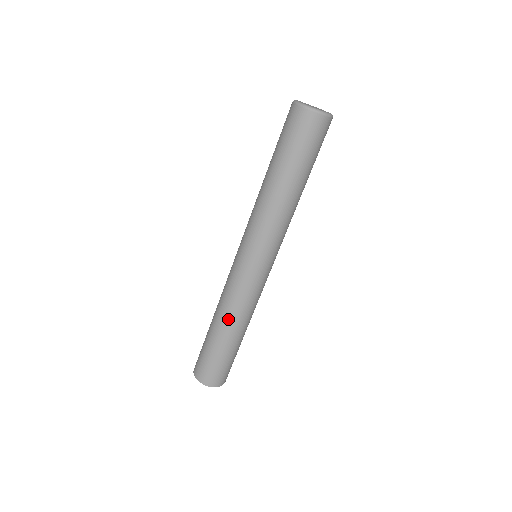
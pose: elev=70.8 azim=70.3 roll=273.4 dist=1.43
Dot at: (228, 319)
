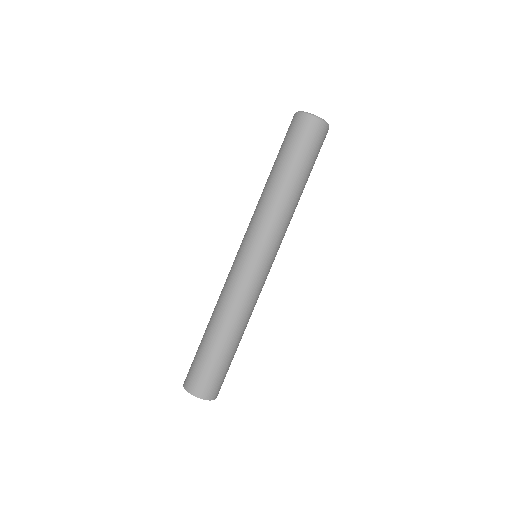
Dot at: (230, 320)
